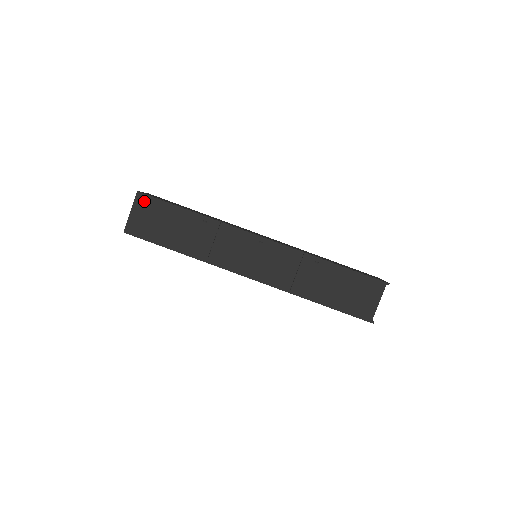
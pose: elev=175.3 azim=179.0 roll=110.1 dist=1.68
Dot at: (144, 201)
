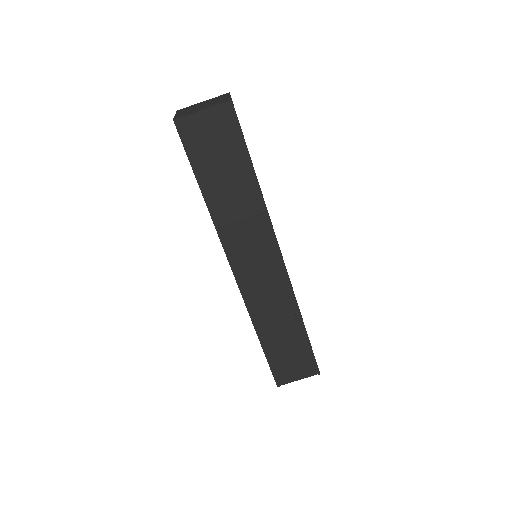
Dot at: (227, 117)
